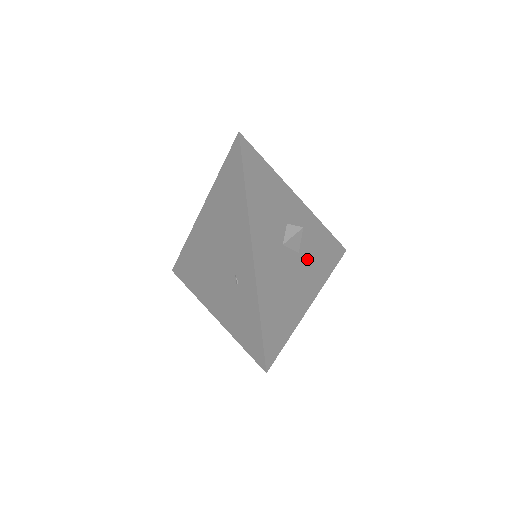
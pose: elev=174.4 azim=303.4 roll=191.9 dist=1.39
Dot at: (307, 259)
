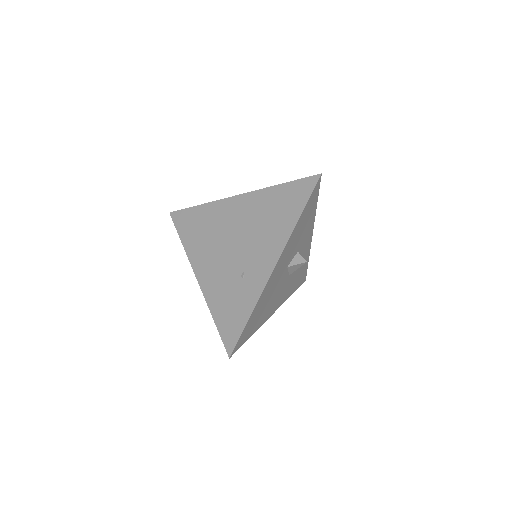
Dot at: (289, 281)
